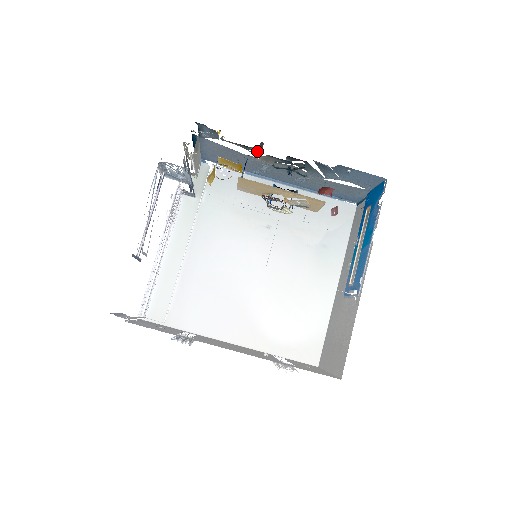
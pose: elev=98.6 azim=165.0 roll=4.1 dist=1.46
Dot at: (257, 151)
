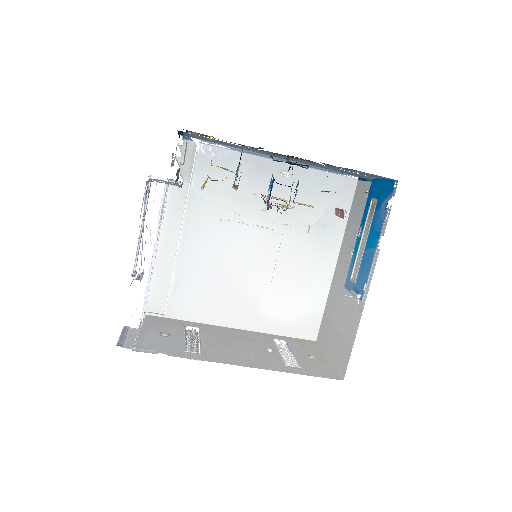
Dot at: (254, 148)
